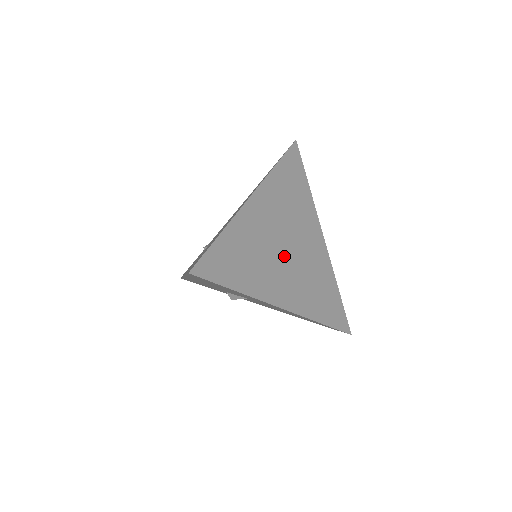
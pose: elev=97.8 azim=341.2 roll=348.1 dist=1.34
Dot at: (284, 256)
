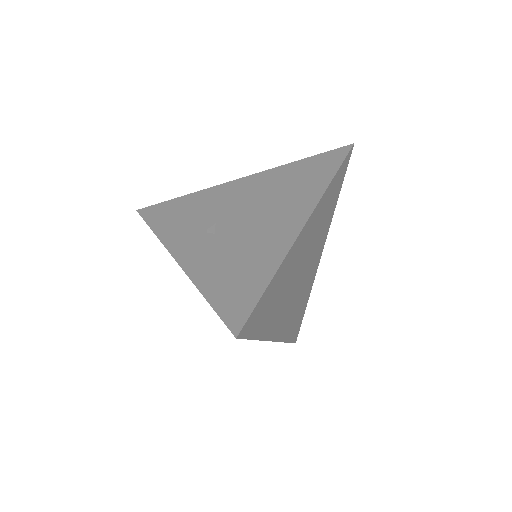
Dot at: (295, 285)
